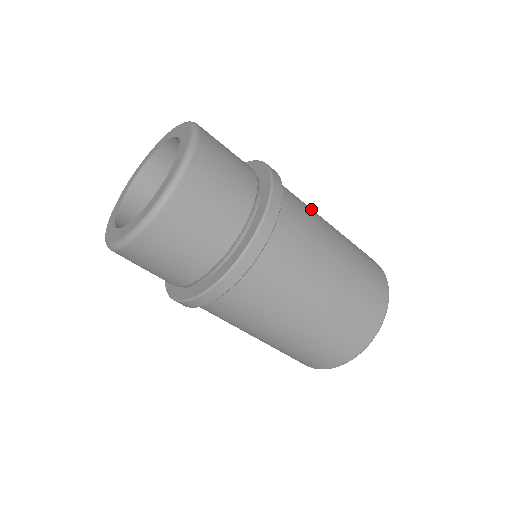
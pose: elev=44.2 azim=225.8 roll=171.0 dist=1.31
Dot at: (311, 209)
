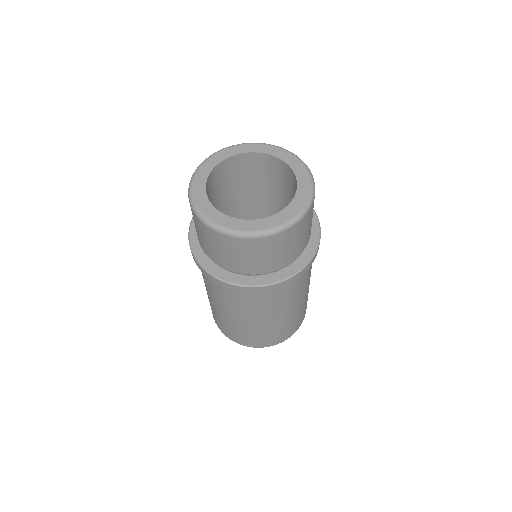
Dot at: occluded
